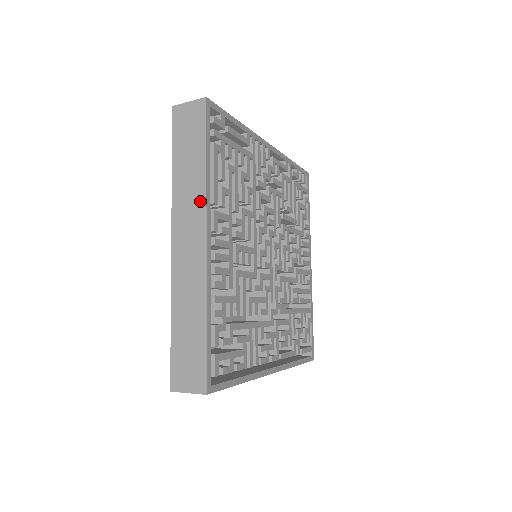
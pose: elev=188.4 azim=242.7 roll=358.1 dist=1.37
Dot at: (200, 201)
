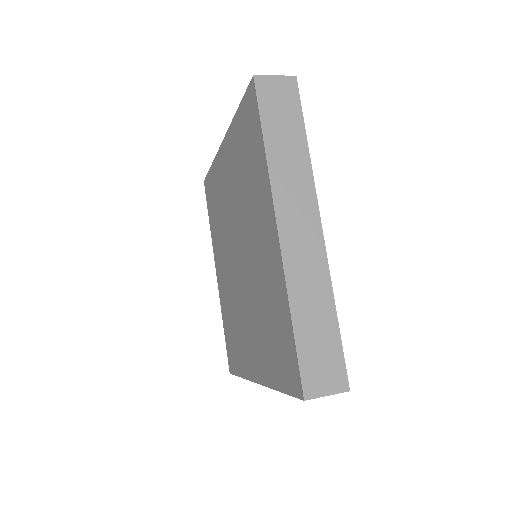
Dot at: occluded
